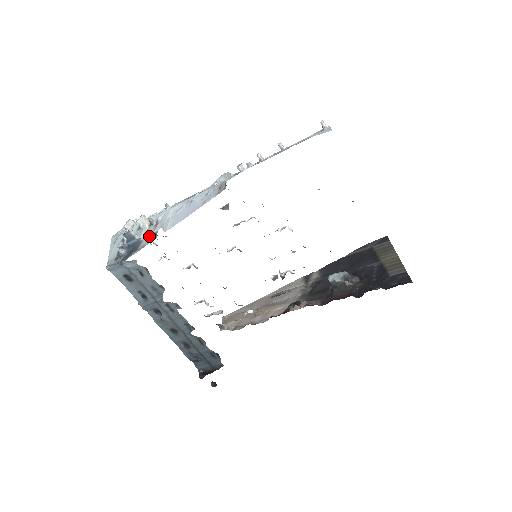
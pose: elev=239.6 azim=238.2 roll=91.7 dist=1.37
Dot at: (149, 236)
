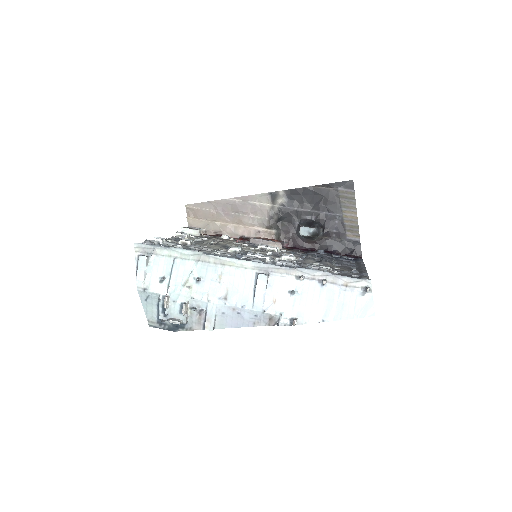
Dot at: (195, 322)
